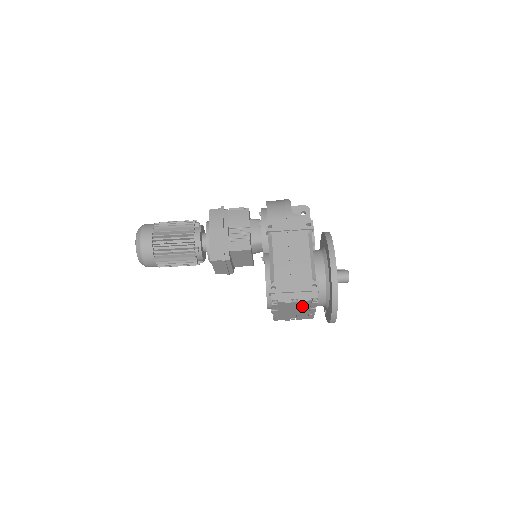
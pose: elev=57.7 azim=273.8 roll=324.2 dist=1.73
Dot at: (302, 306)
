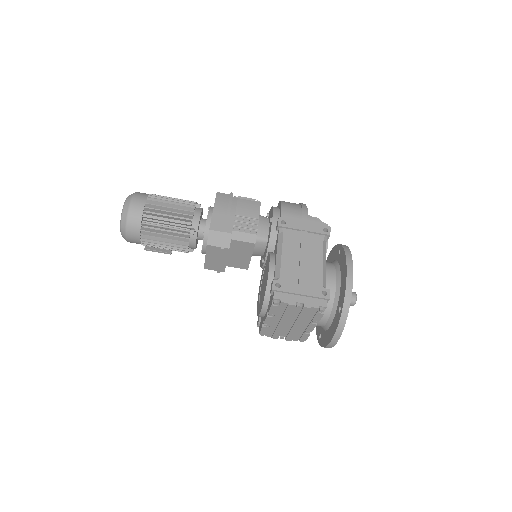
Dot at: (304, 316)
